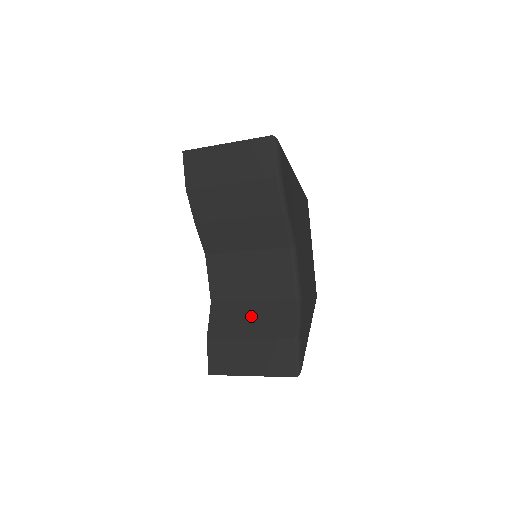
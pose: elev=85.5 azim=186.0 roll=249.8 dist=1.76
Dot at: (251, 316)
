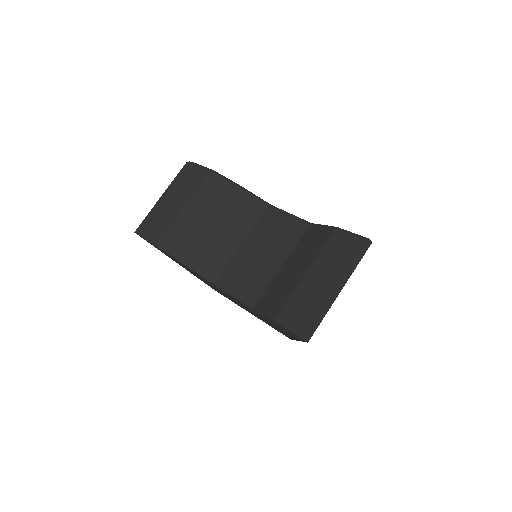
Dot at: (291, 269)
